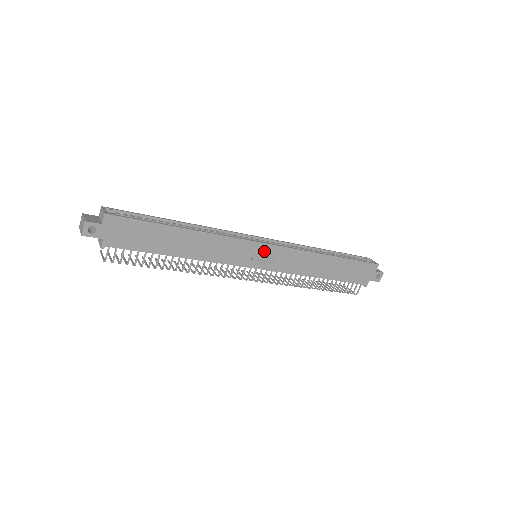
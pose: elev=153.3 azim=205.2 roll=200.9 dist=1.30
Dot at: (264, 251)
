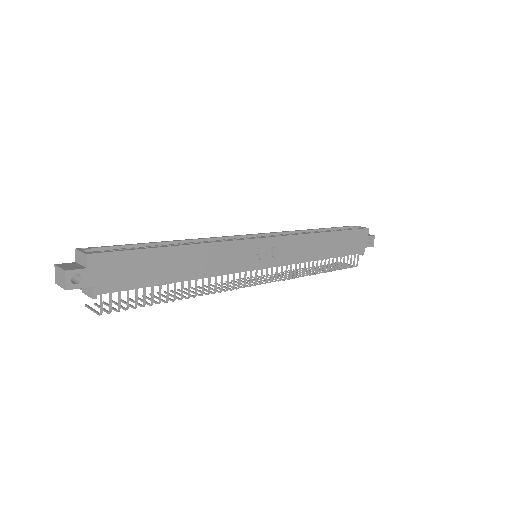
Dot at: (265, 247)
